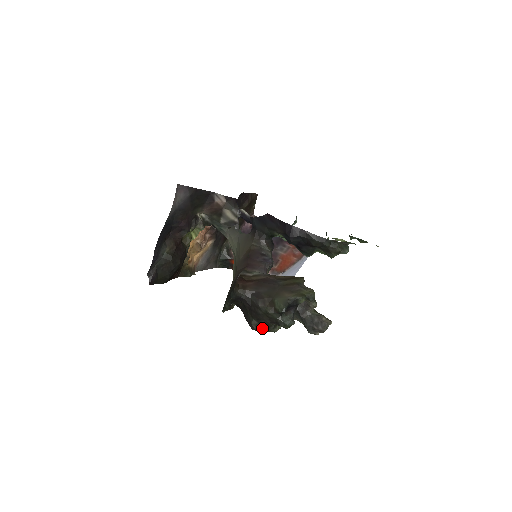
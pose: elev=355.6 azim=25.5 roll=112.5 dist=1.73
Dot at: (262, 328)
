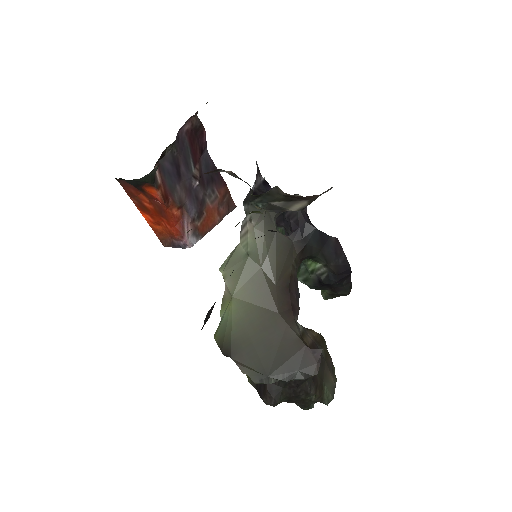
Dot at: occluded
